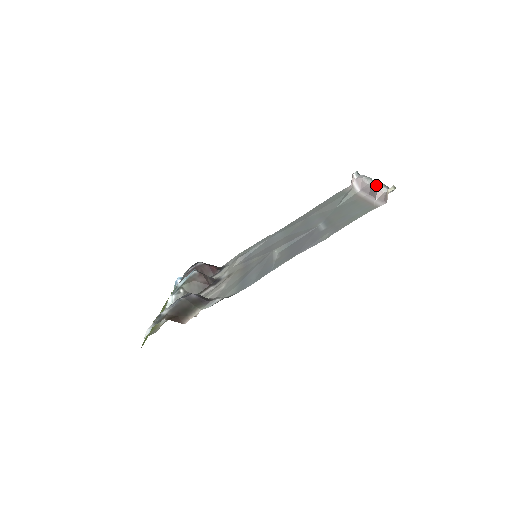
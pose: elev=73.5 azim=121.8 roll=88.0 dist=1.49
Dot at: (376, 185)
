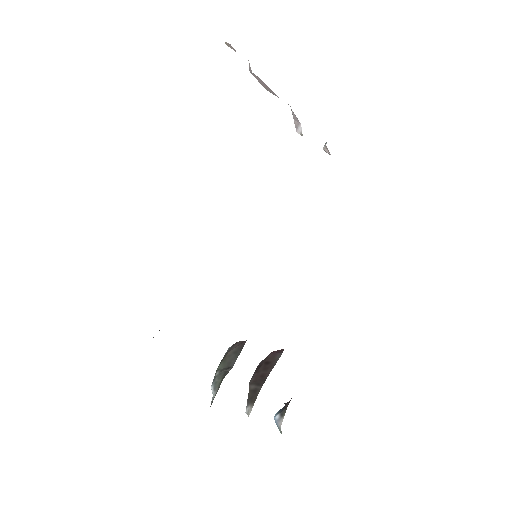
Dot at: occluded
